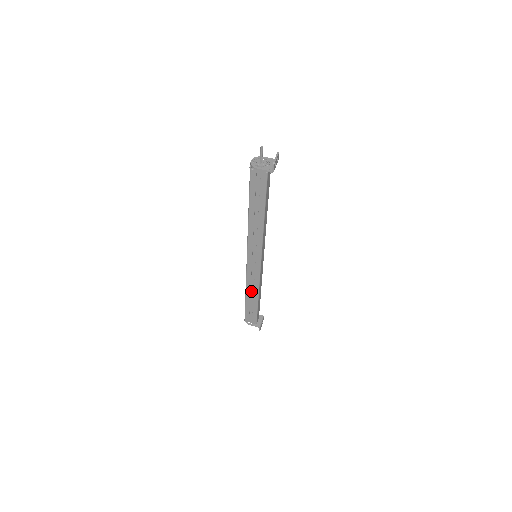
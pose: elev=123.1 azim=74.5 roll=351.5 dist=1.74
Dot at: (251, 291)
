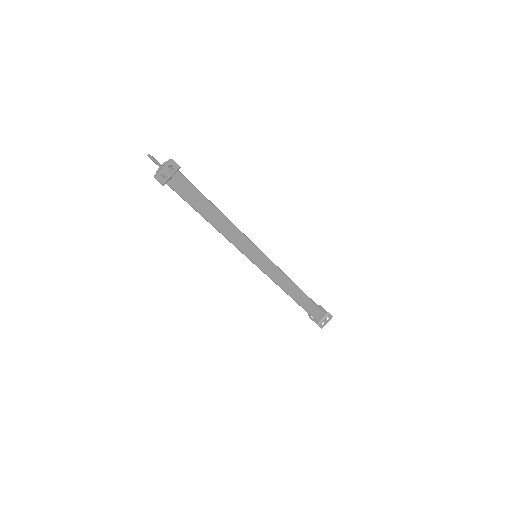
Dot at: occluded
